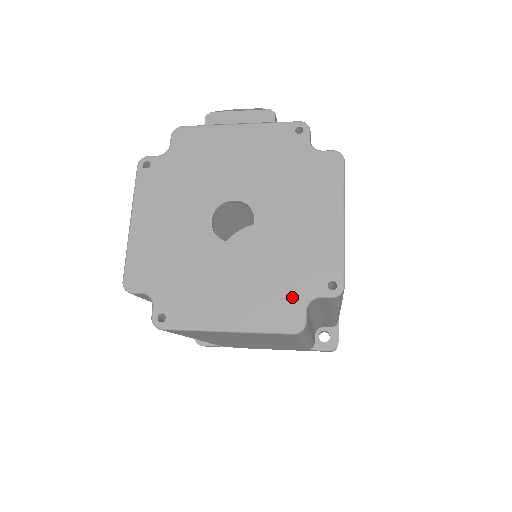
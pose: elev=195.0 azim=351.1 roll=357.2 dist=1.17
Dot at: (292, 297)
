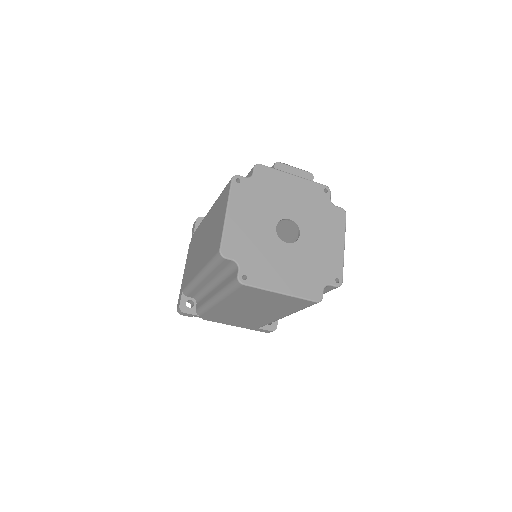
Dot at: (317, 282)
